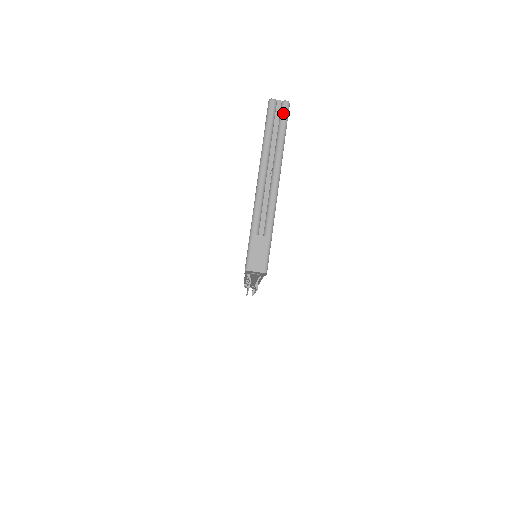
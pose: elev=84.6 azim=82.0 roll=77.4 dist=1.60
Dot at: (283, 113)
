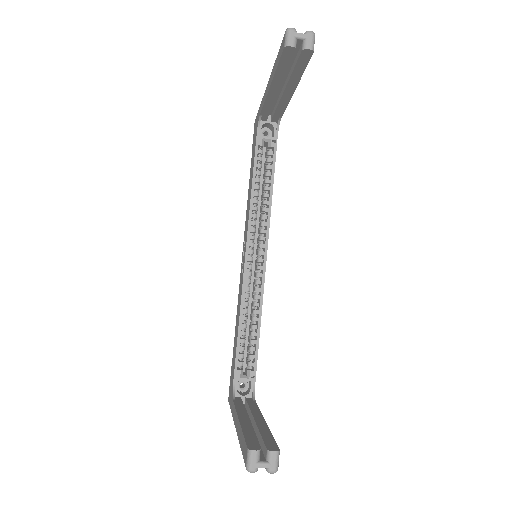
Dot at: occluded
